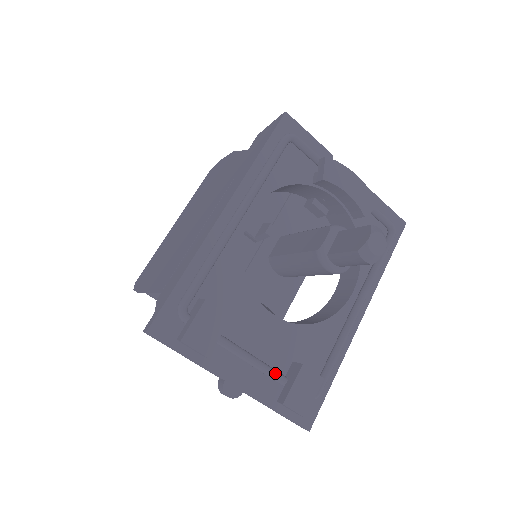
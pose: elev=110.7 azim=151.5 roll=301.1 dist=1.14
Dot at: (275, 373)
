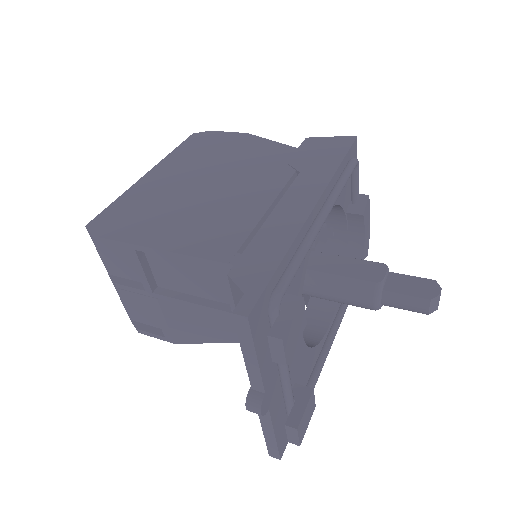
Dot at: occluded
